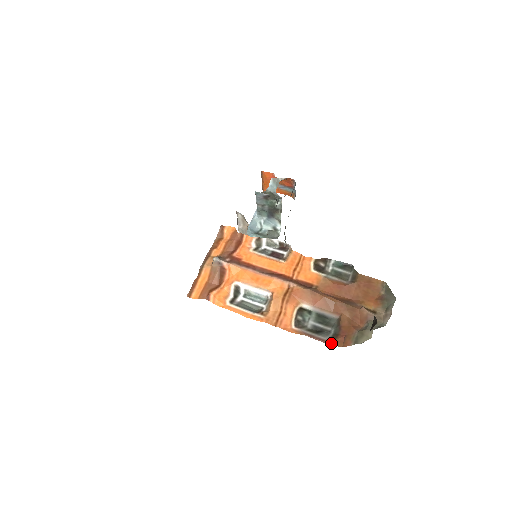
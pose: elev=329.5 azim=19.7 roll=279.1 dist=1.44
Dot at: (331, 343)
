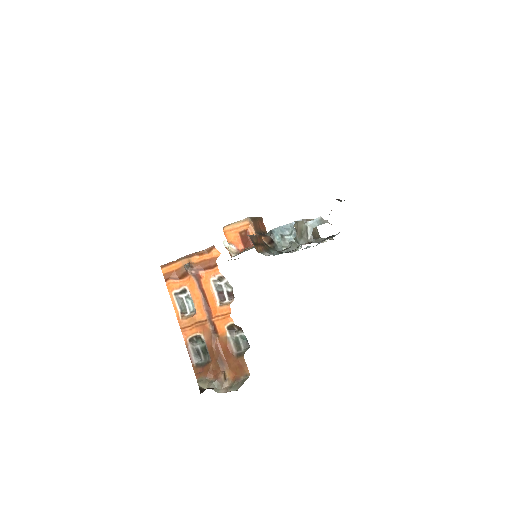
Dot at: (193, 366)
